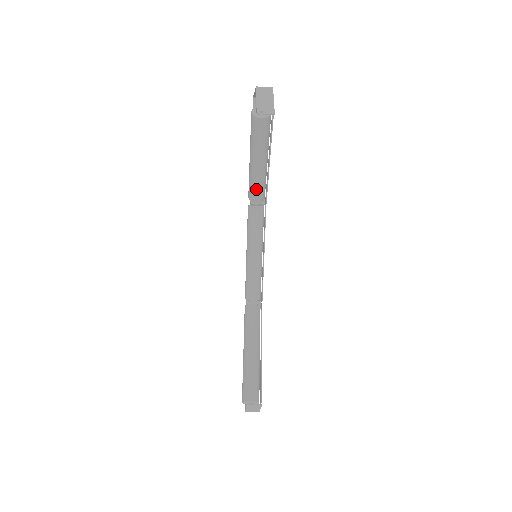
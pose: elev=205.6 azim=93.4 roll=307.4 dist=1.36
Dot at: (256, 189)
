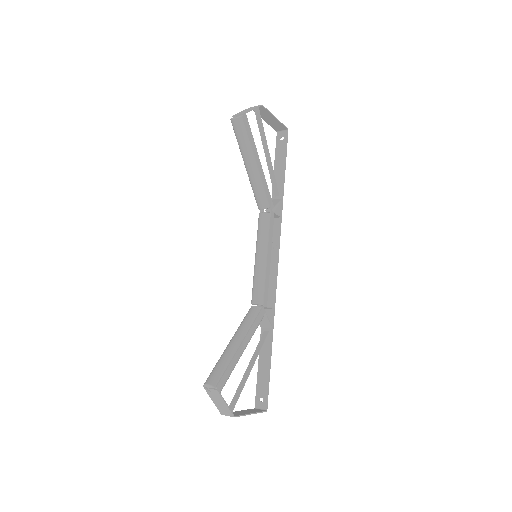
Dot at: (256, 193)
